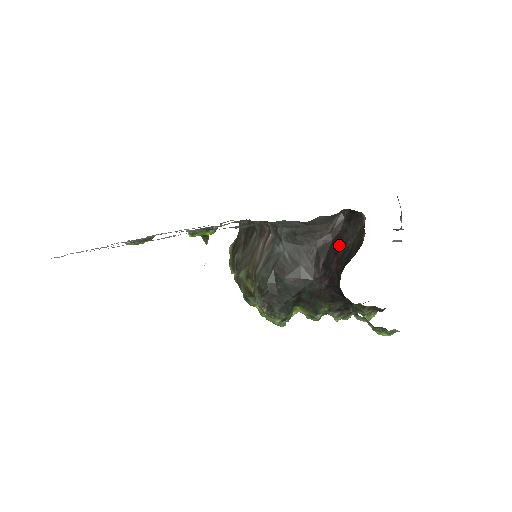
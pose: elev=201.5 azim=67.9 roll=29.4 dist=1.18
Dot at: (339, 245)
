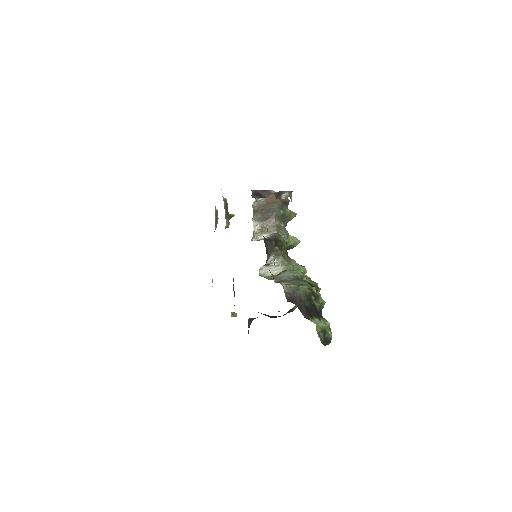
Dot at: occluded
